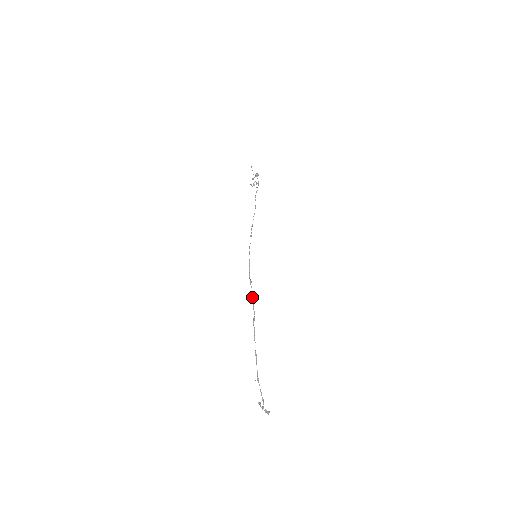
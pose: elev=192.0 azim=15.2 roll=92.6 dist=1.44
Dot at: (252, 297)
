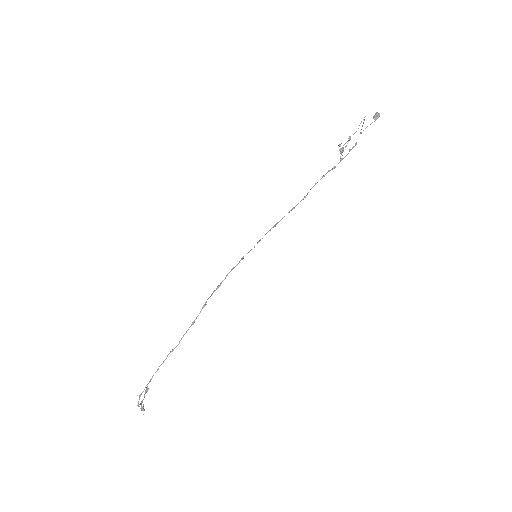
Dot at: occluded
